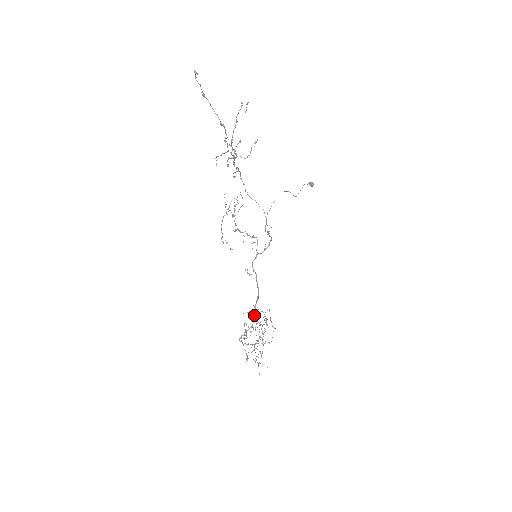
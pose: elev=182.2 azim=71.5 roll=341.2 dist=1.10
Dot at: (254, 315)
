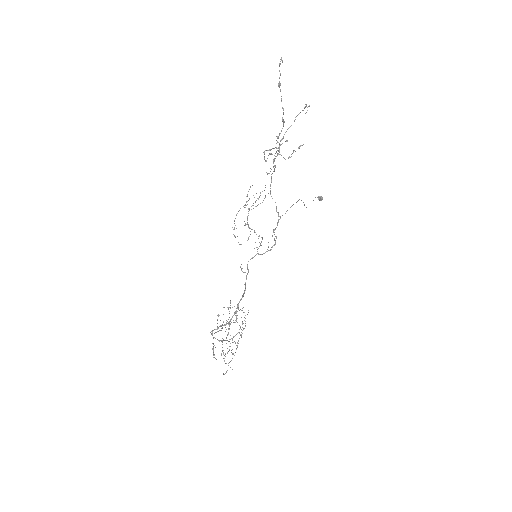
Dot at: (234, 313)
